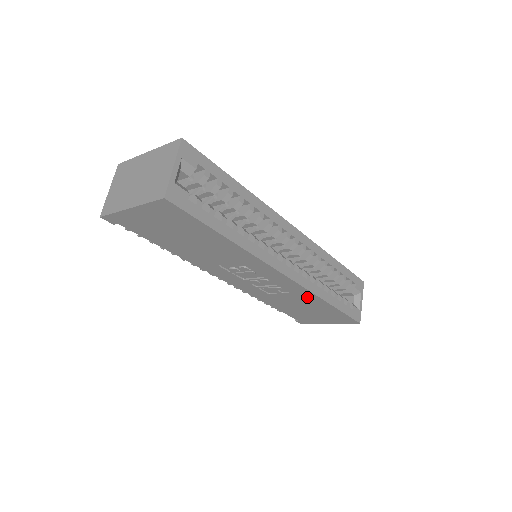
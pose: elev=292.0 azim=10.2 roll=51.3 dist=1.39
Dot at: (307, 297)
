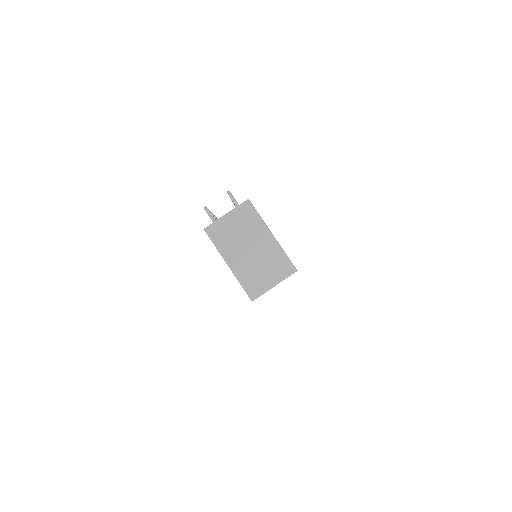
Dot at: occluded
